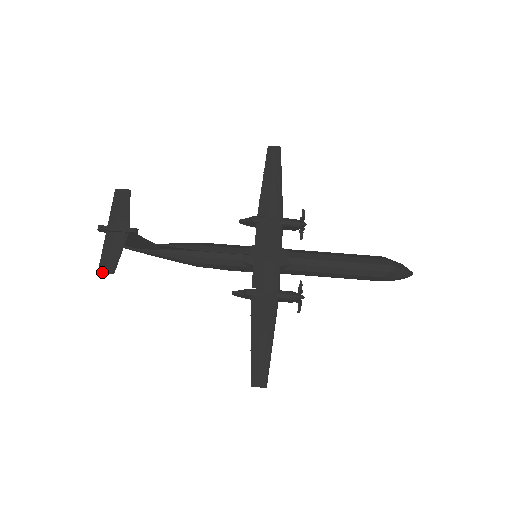
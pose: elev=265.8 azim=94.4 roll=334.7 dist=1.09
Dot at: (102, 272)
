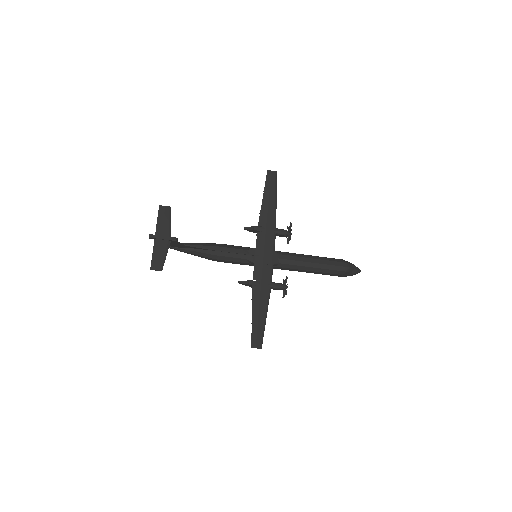
Dot at: (153, 269)
